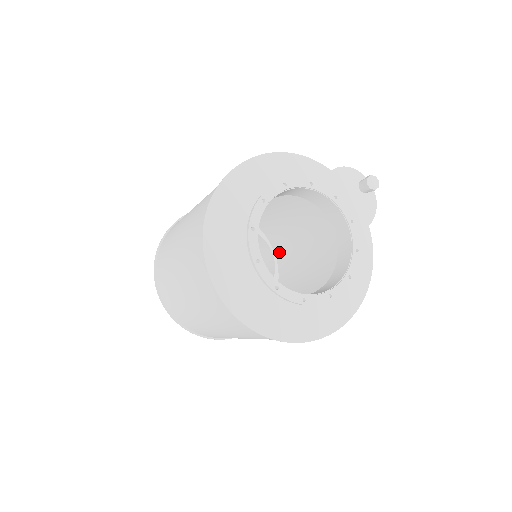
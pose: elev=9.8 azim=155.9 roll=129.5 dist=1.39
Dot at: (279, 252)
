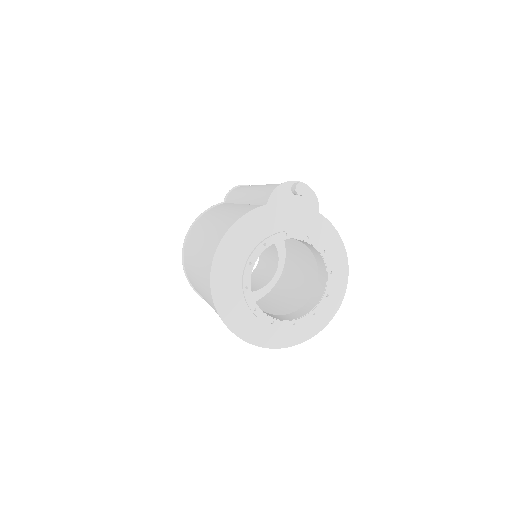
Dot at: occluded
